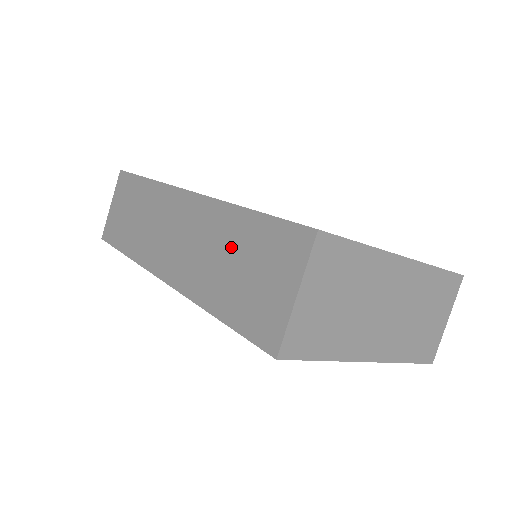
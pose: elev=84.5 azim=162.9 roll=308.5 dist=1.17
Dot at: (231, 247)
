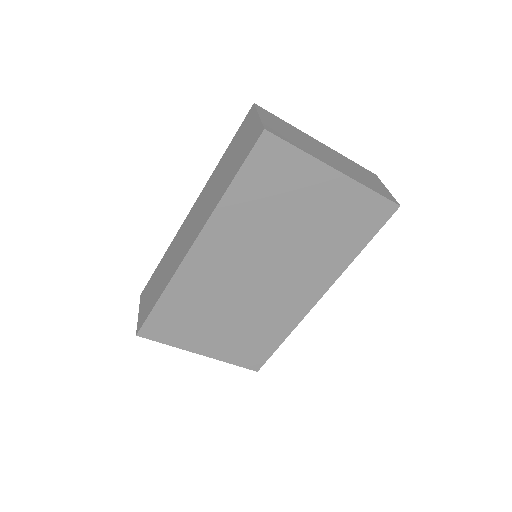
Dot at: (223, 168)
